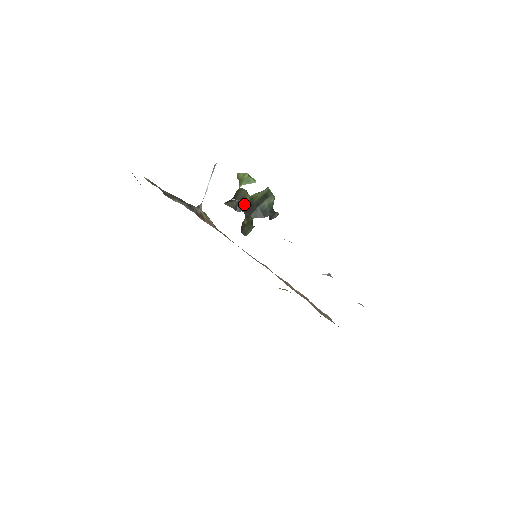
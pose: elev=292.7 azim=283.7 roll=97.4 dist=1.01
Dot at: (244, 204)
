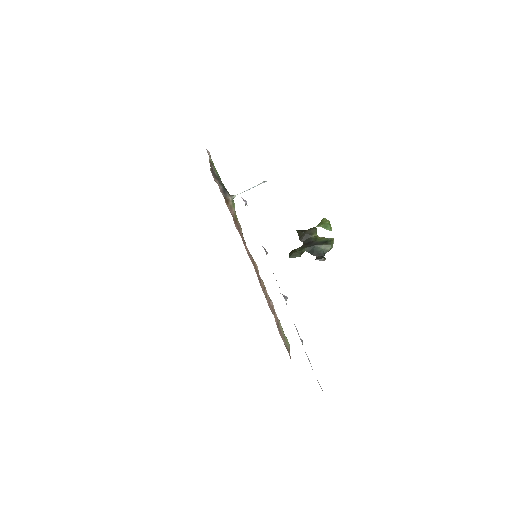
Dot at: (308, 238)
